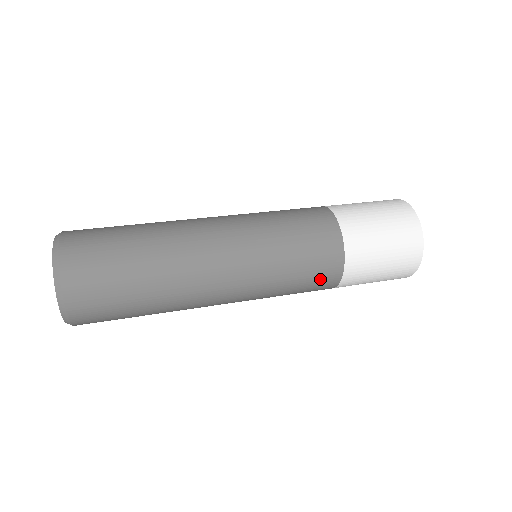
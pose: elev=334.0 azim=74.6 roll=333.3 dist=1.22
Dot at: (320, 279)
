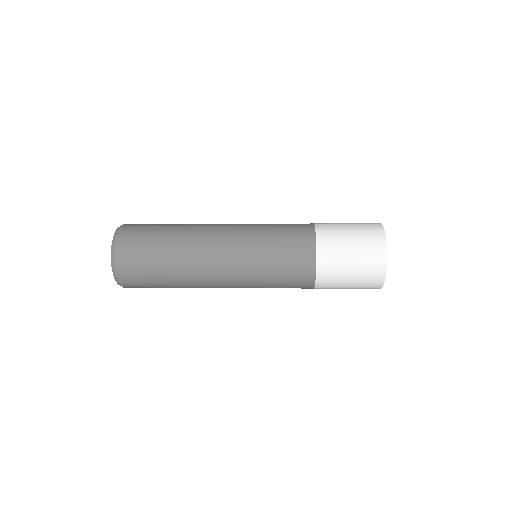
Dot at: (297, 250)
